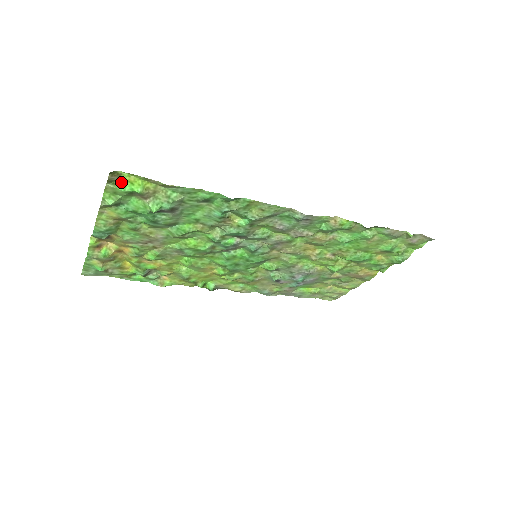
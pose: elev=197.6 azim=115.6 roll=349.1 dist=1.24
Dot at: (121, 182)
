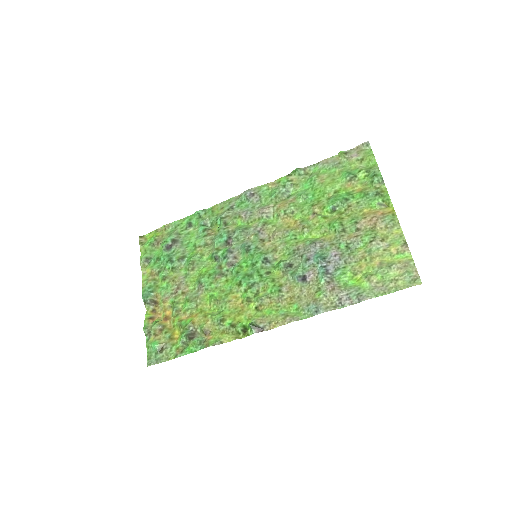
Dot at: (147, 242)
